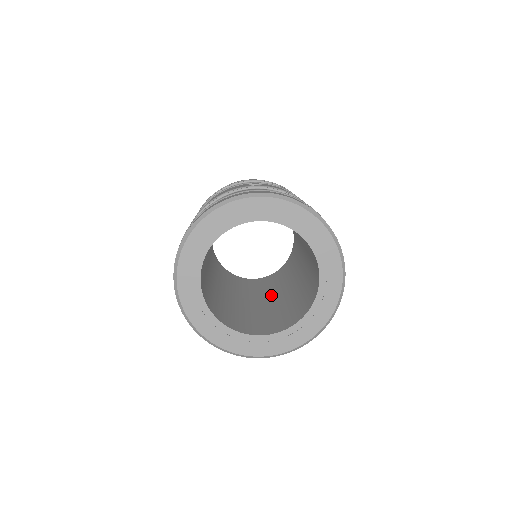
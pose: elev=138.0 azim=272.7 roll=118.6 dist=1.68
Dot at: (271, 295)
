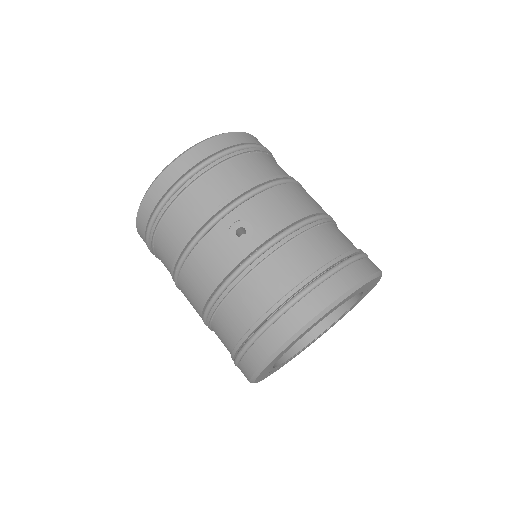
Dot at: occluded
